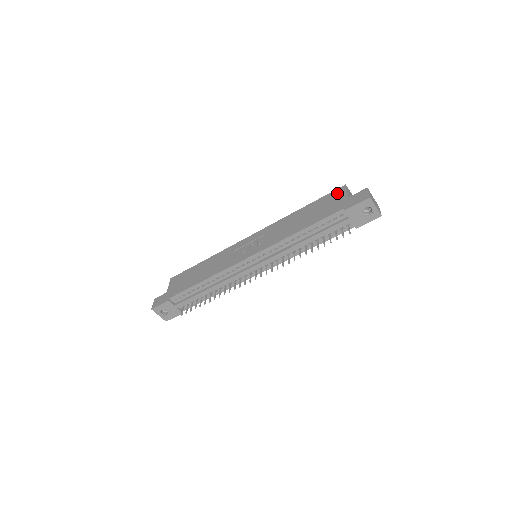
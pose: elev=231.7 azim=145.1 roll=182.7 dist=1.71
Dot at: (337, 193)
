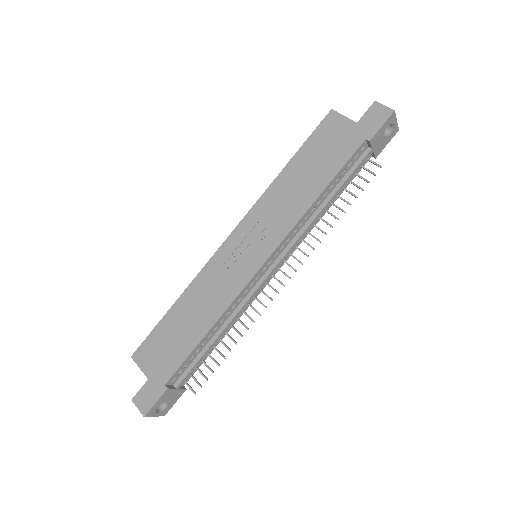
Dot at: (330, 124)
